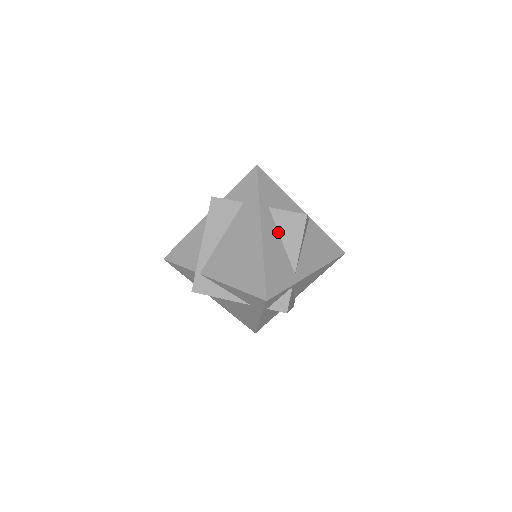
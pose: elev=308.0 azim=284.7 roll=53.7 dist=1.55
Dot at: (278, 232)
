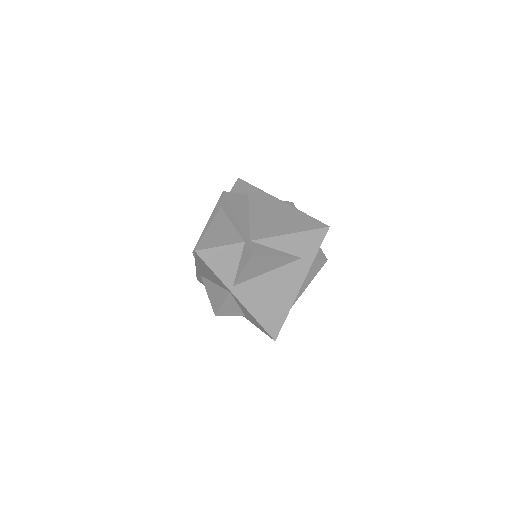
Dot at: occluded
